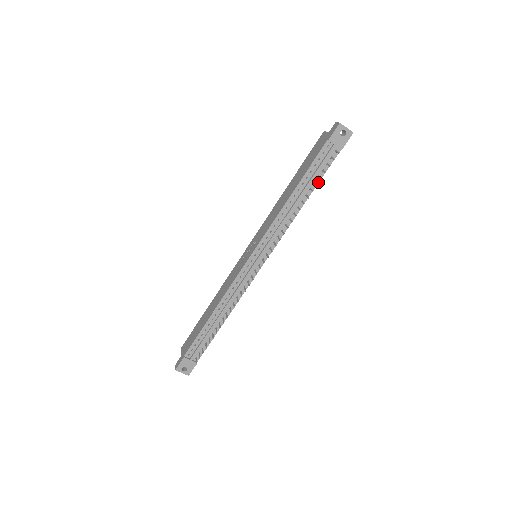
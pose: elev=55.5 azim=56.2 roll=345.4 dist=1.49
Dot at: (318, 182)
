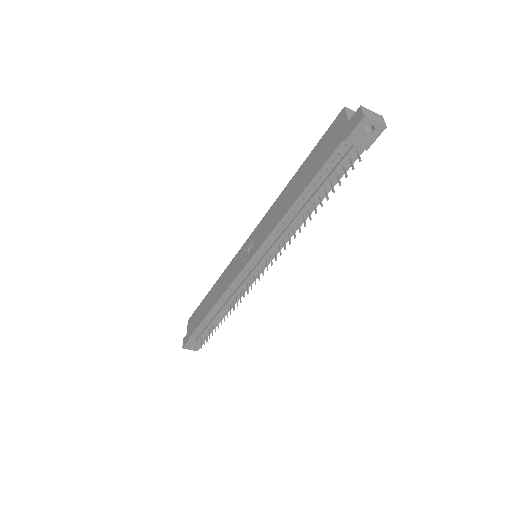
Dot at: (331, 188)
